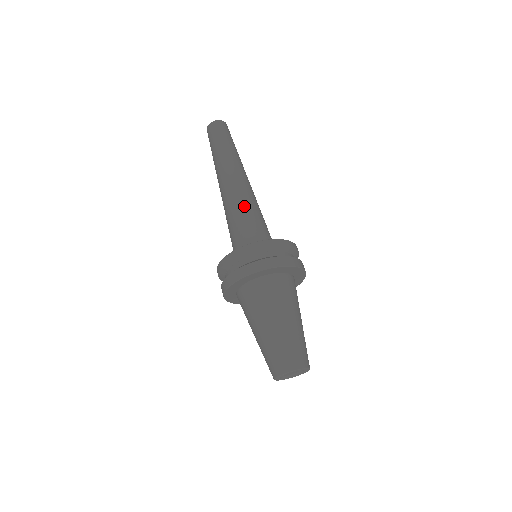
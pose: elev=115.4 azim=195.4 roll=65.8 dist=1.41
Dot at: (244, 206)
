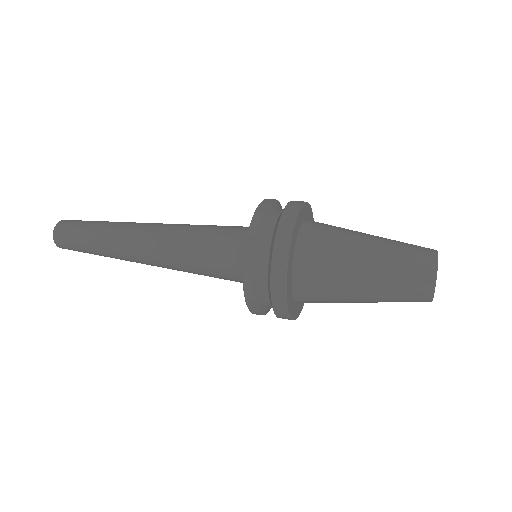
Dot at: (185, 242)
